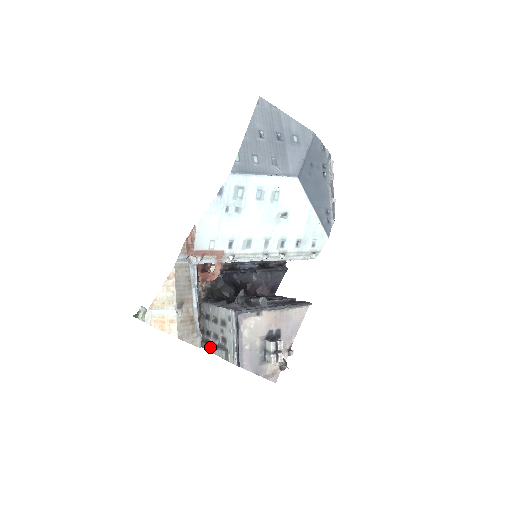
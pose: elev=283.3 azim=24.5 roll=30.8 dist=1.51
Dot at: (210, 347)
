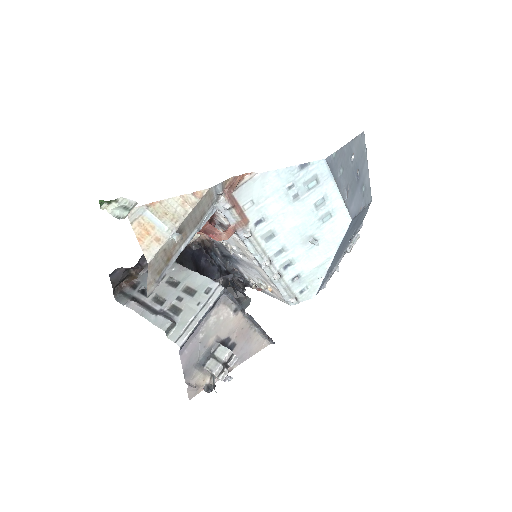
Dot at: (142, 307)
